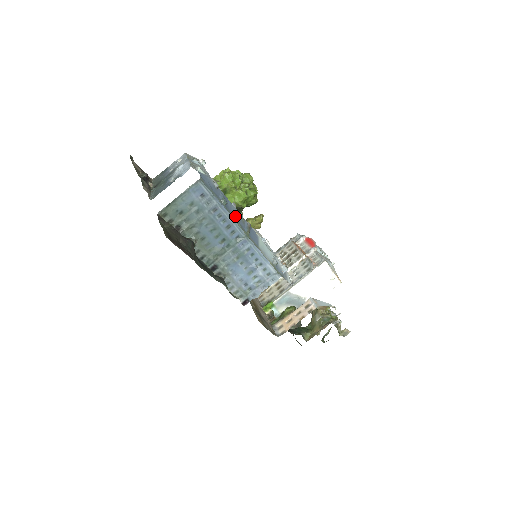
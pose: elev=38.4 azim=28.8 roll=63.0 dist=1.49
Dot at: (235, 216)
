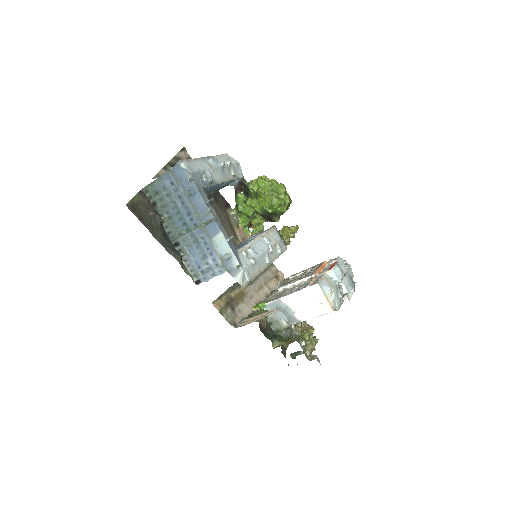
Dot at: (197, 207)
